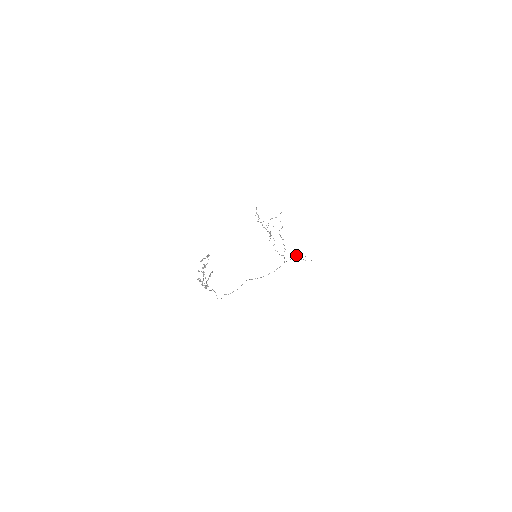
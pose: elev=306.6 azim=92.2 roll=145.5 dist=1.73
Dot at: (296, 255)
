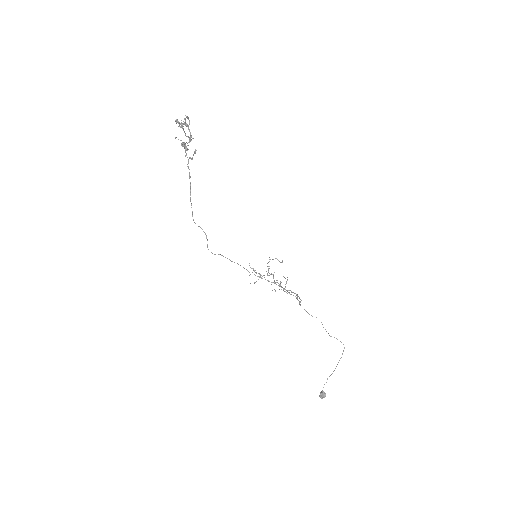
Dot at: (321, 392)
